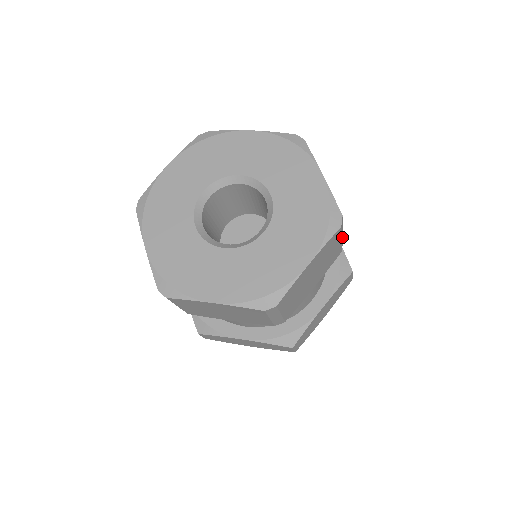
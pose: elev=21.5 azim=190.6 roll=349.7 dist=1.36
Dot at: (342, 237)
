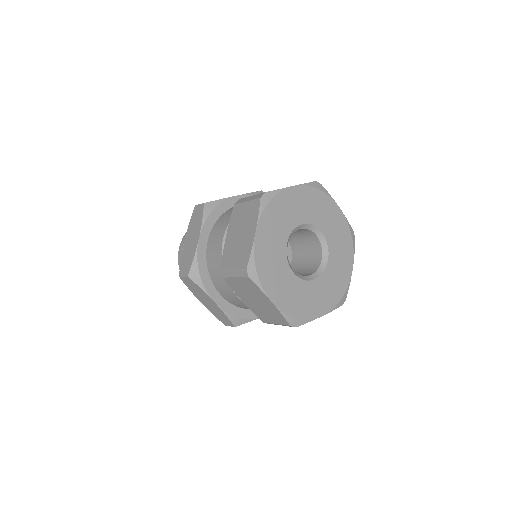
Dot at: occluded
